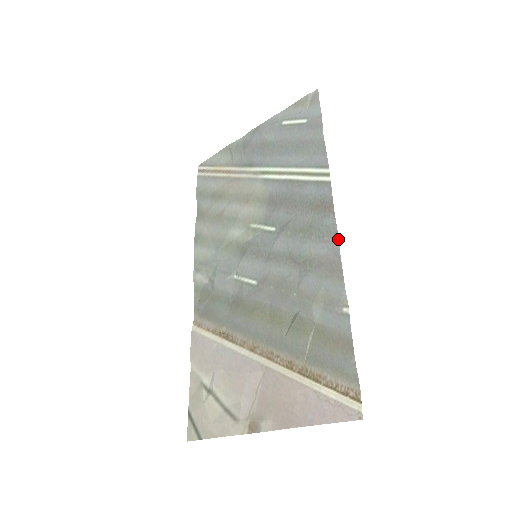
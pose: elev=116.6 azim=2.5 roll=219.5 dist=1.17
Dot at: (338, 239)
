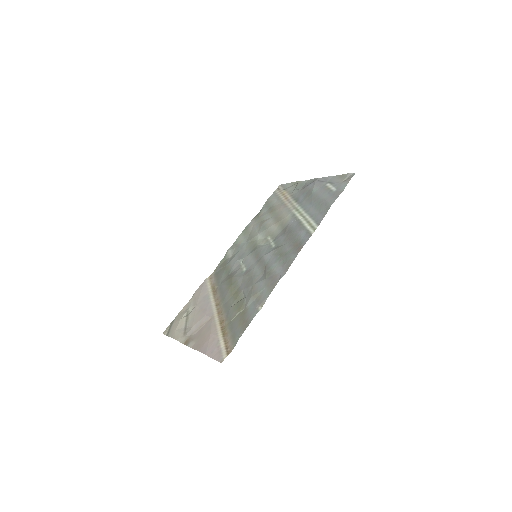
Dot at: occluded
